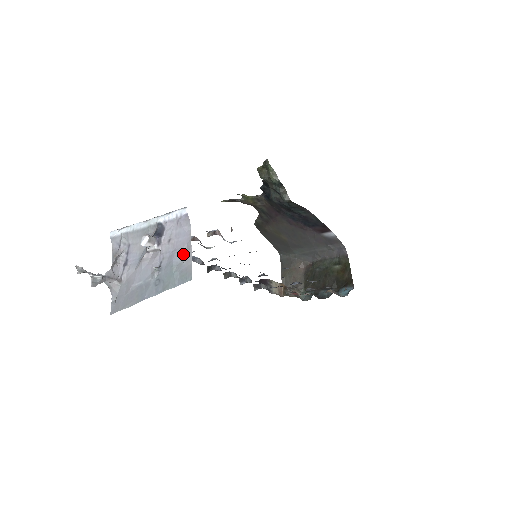
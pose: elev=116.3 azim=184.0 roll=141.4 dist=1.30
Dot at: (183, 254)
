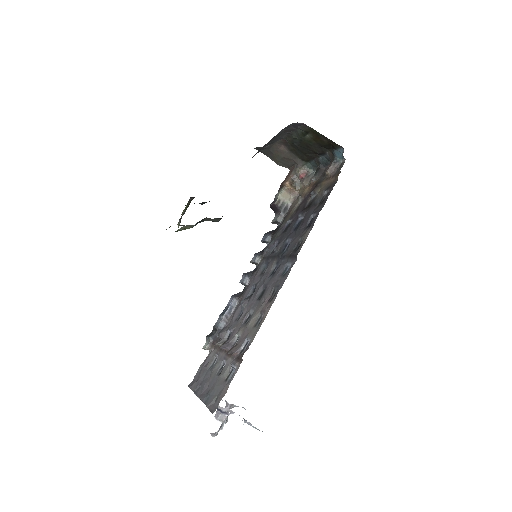
Dot at: (248, 423)
